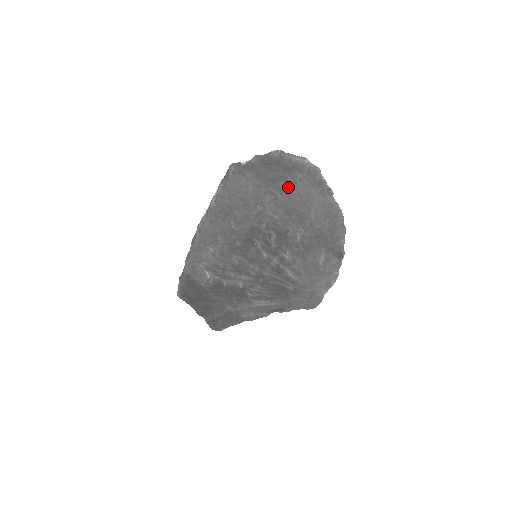
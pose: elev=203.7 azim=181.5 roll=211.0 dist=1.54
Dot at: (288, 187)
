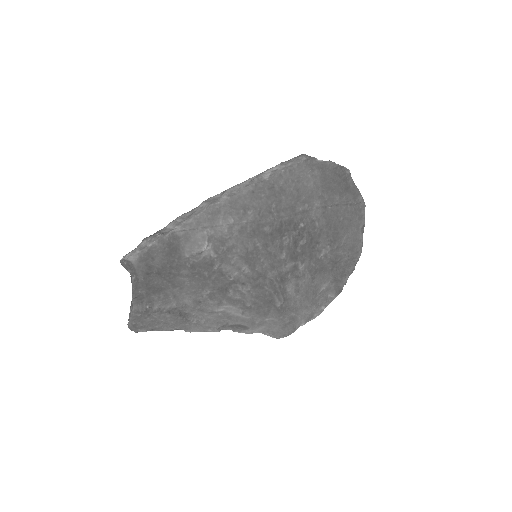
Dot at: (340, 204)
